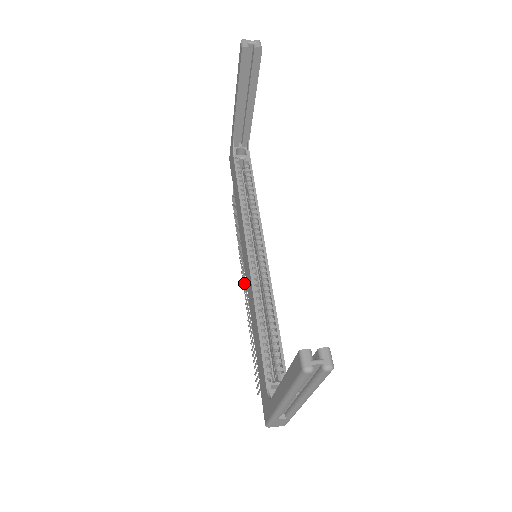
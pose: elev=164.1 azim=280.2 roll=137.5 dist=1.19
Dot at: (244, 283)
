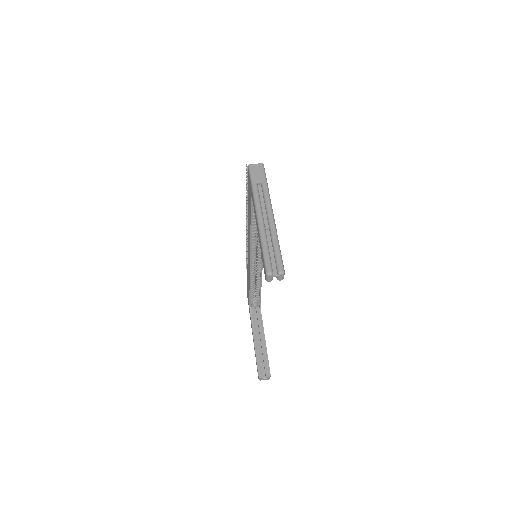
Dot at: (247, 231)
